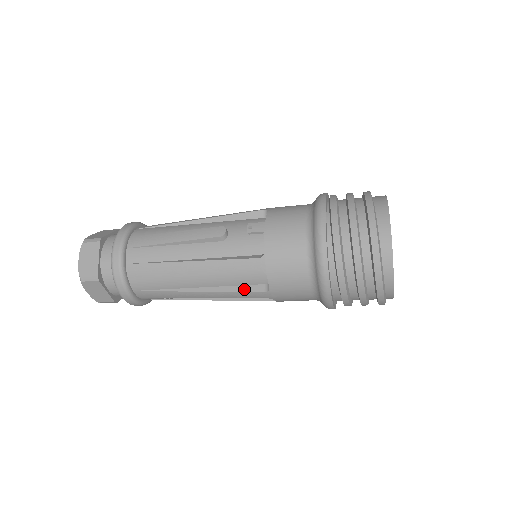
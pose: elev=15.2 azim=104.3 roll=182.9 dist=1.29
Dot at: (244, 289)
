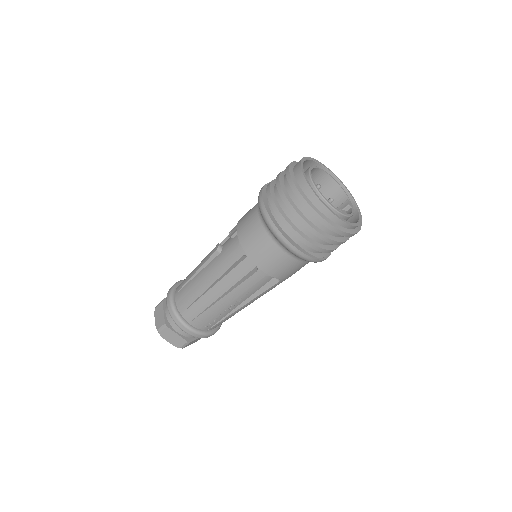
Dot at: (245, 278)
